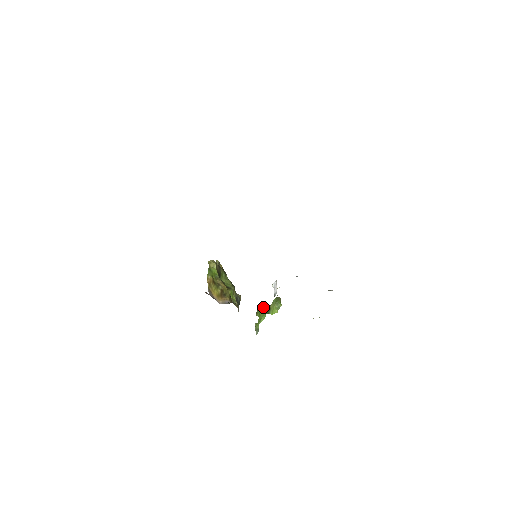
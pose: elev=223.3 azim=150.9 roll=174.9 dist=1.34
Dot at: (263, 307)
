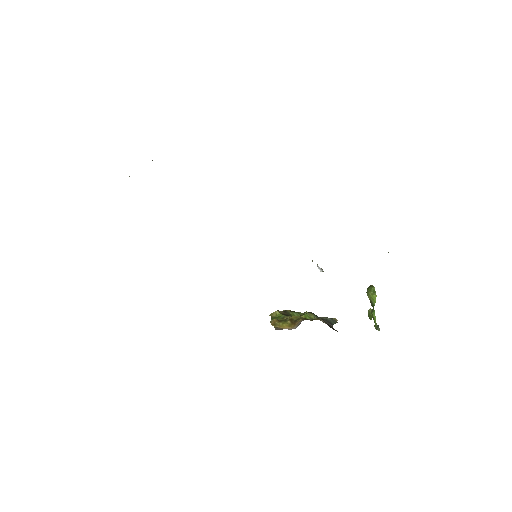
Dot at: (369, 309)
